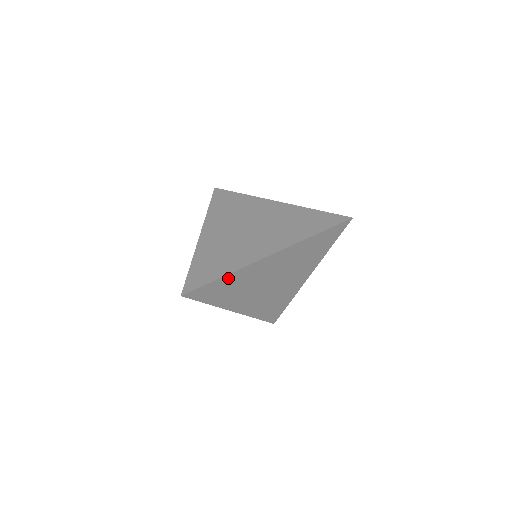
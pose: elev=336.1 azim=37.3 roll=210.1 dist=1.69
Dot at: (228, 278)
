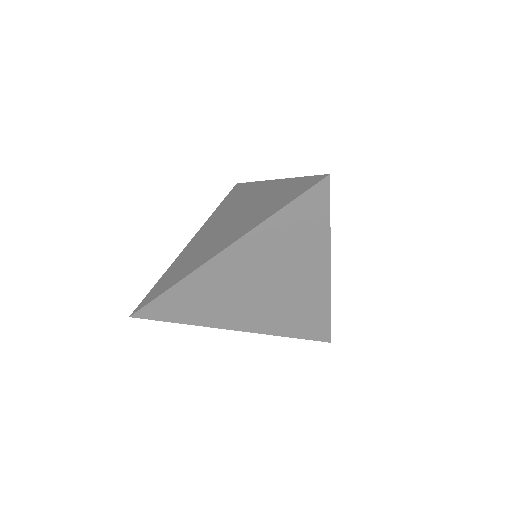
Dot at: (180, 289)
